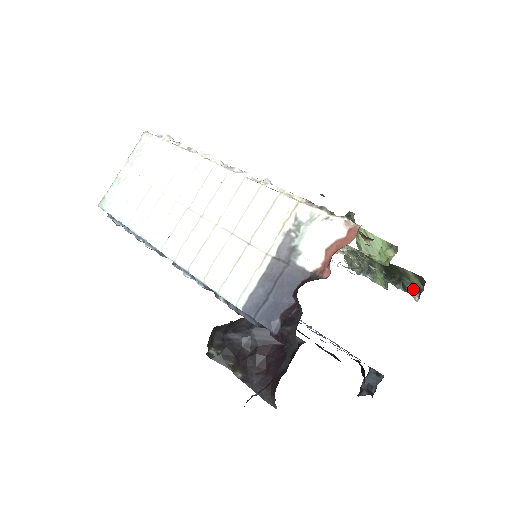
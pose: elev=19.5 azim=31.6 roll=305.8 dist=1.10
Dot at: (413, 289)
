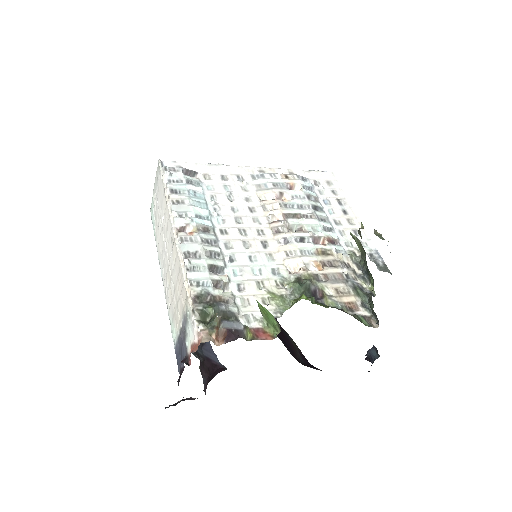
Dot at: (374, 316)
